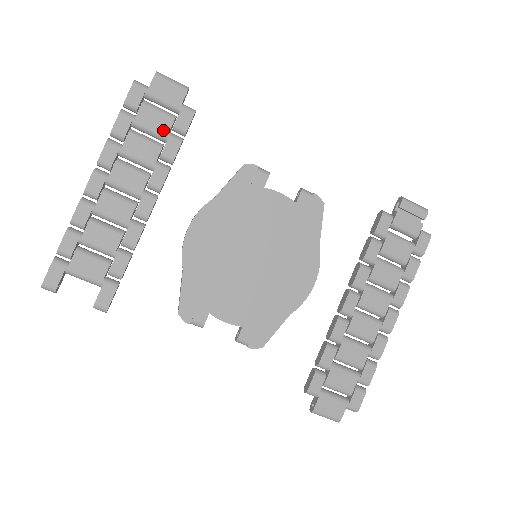
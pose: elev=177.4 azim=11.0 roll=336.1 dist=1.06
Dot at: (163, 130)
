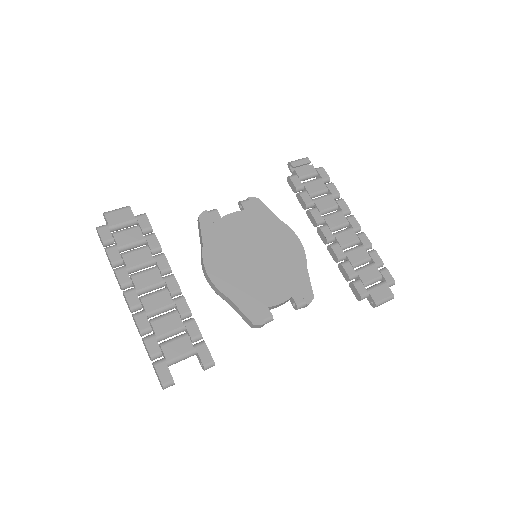
Dot at: (139, 237)
